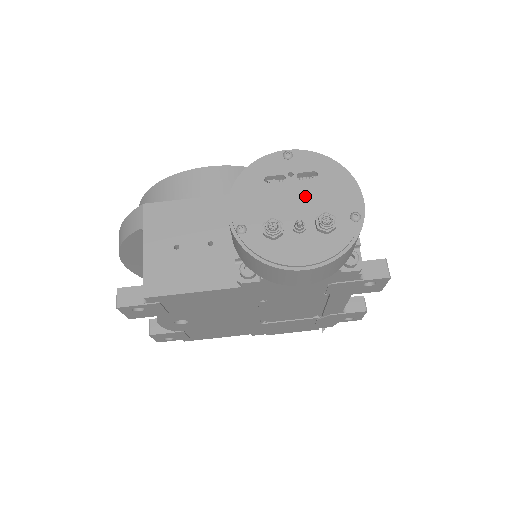
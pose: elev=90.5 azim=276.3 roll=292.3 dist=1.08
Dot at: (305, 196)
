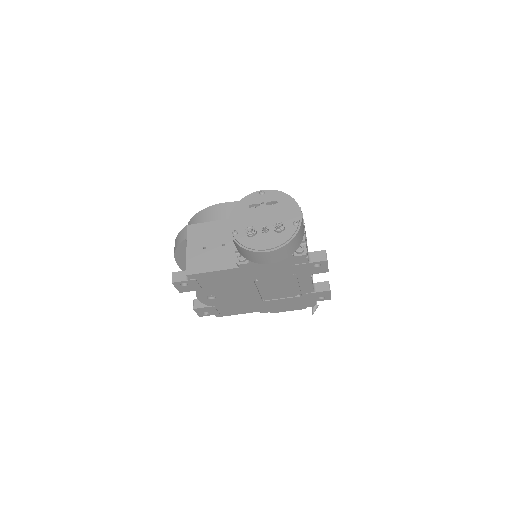
Dot at: (270, 214)
